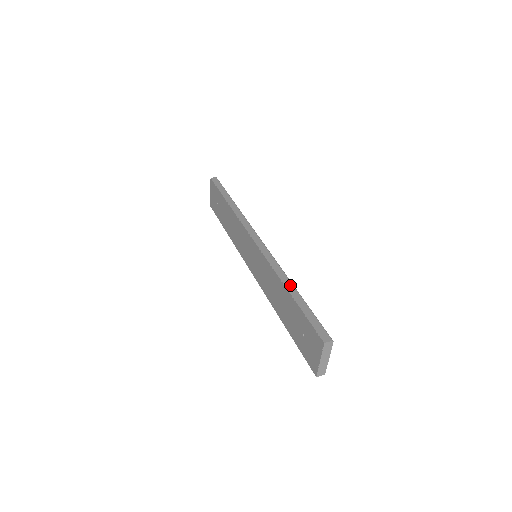
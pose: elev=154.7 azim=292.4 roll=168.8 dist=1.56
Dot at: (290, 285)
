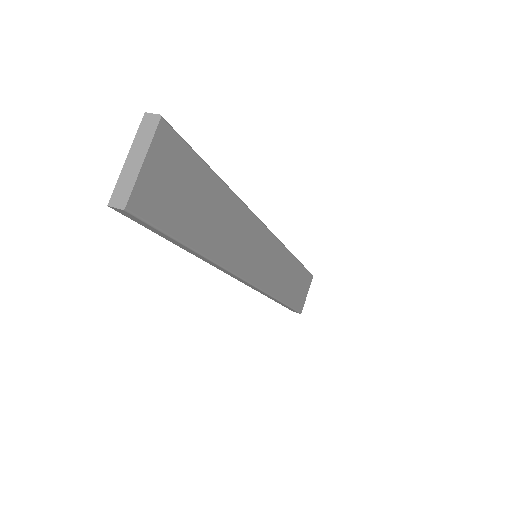
Dot at: occluded
